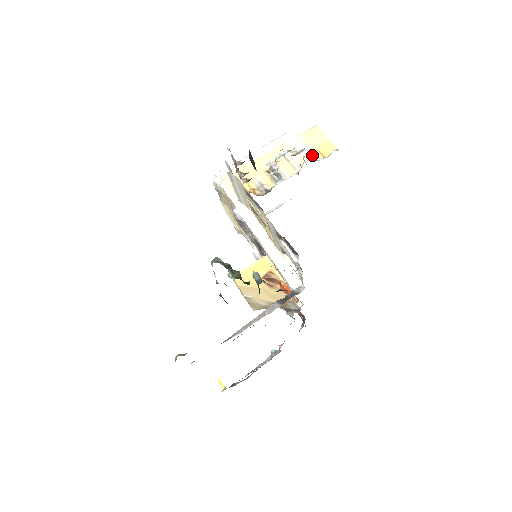
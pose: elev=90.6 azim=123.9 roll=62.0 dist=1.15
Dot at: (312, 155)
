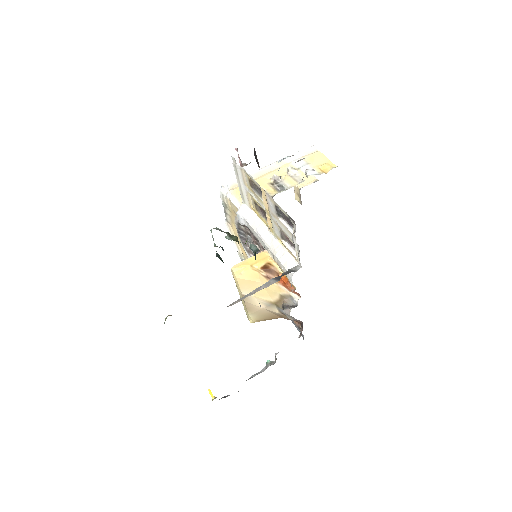
Dot at: (313, 171)
